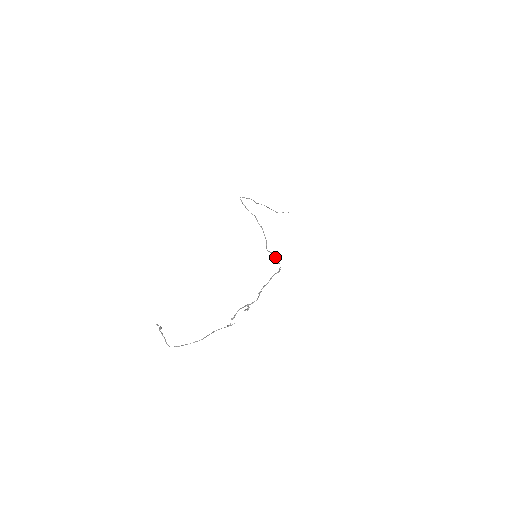
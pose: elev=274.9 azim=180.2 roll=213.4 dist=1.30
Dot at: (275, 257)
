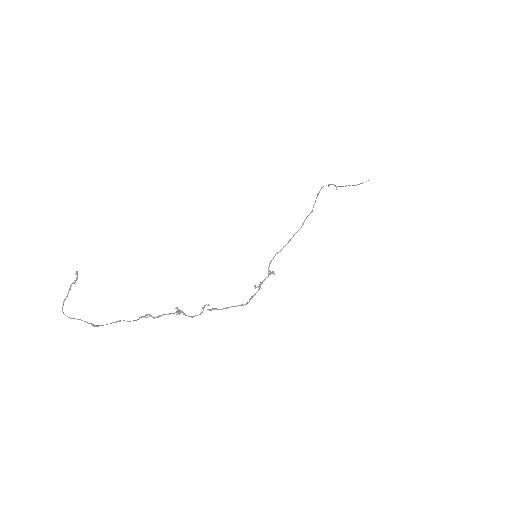
Dot at: occluded
